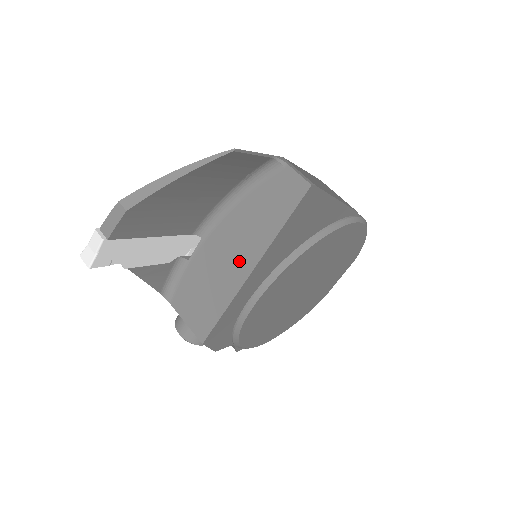
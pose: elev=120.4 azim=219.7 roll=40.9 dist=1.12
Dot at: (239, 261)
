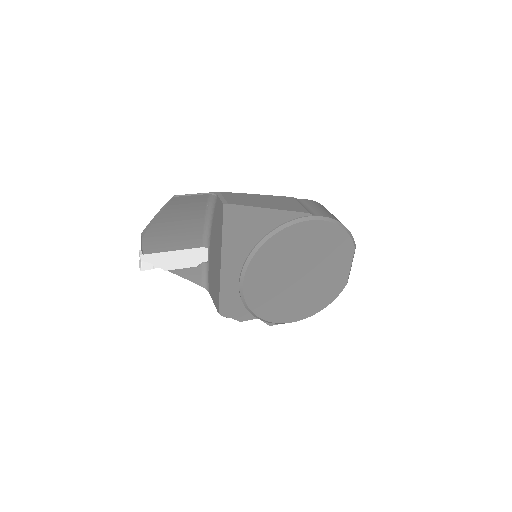
Dot at: (217, 257)
